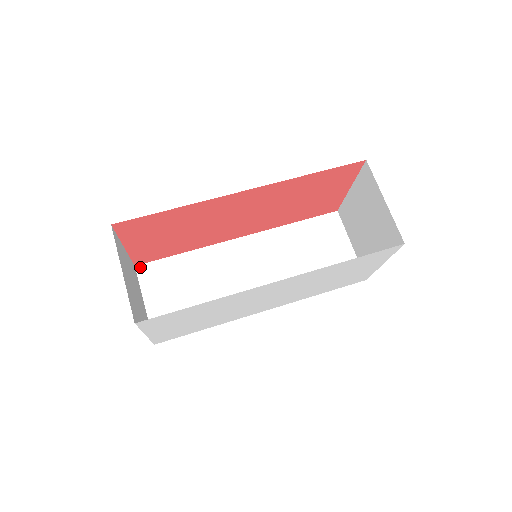
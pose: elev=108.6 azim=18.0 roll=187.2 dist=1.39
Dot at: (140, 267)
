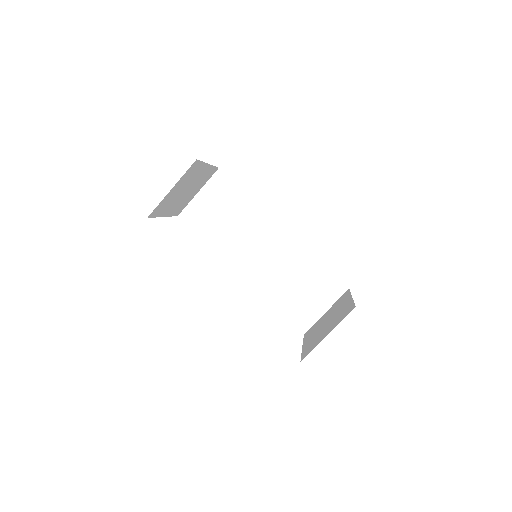
Dot at: (220, 172)
